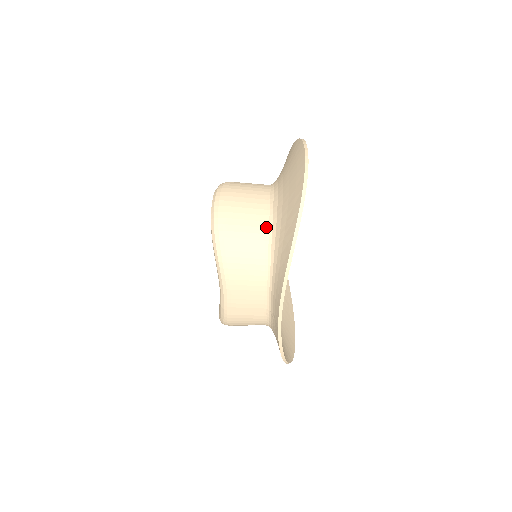
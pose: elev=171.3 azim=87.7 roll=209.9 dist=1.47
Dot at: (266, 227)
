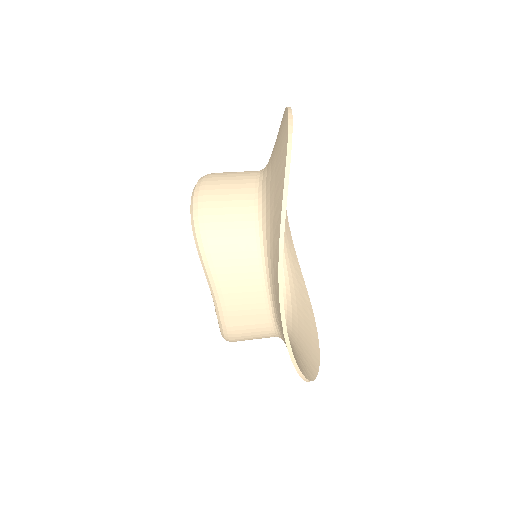
Dot at: (255, 212)
